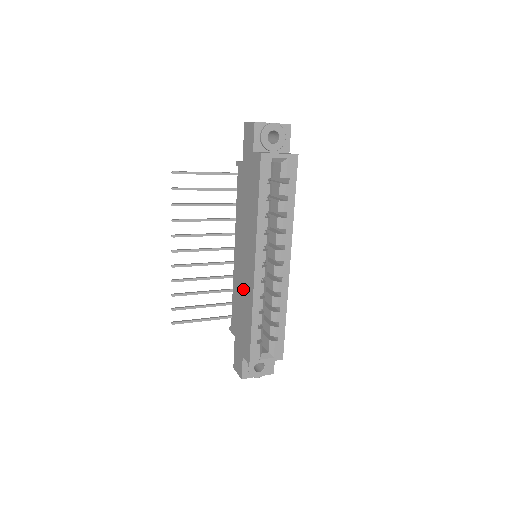
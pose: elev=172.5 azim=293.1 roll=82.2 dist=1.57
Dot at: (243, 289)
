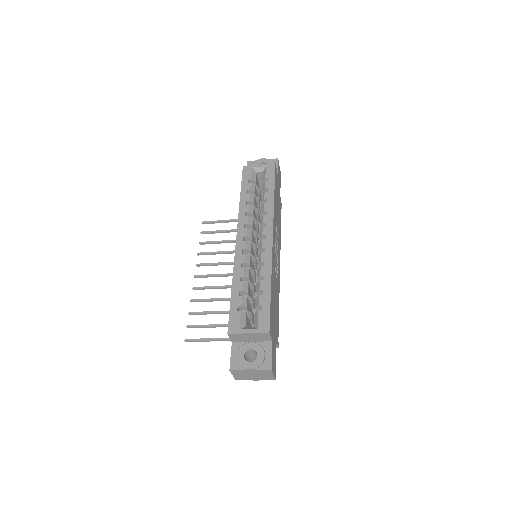
Dot at: occluded
